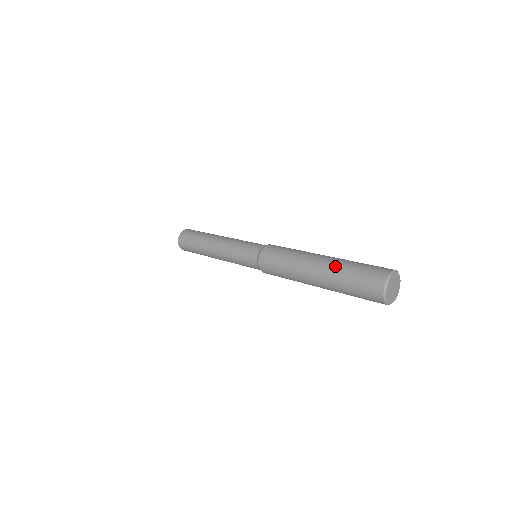
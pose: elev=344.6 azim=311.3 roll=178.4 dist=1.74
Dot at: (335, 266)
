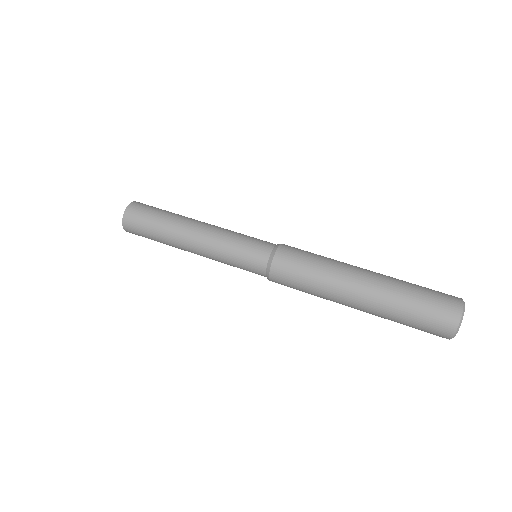
Dot at: (388, 298)
